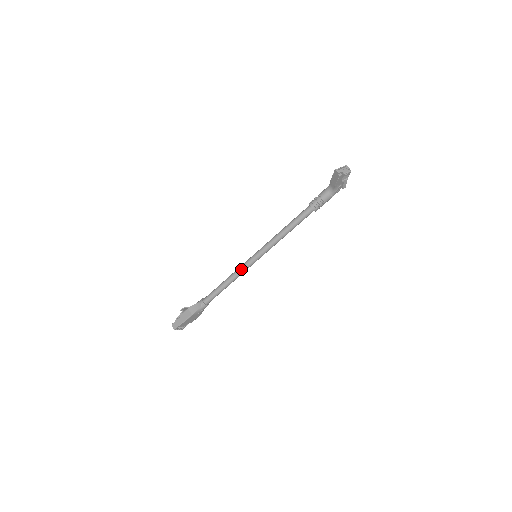
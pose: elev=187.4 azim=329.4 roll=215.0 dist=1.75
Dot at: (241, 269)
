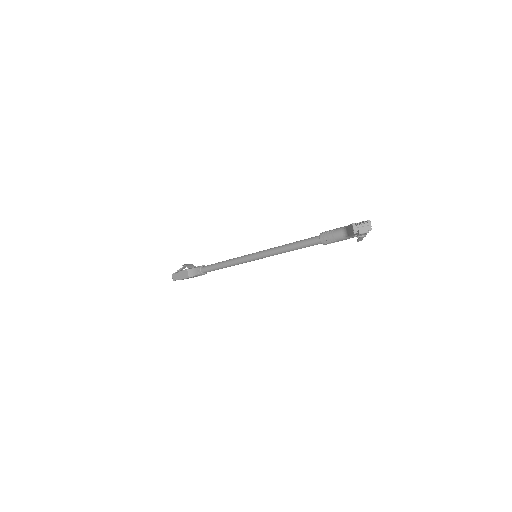
Dot at: (239, 261)
